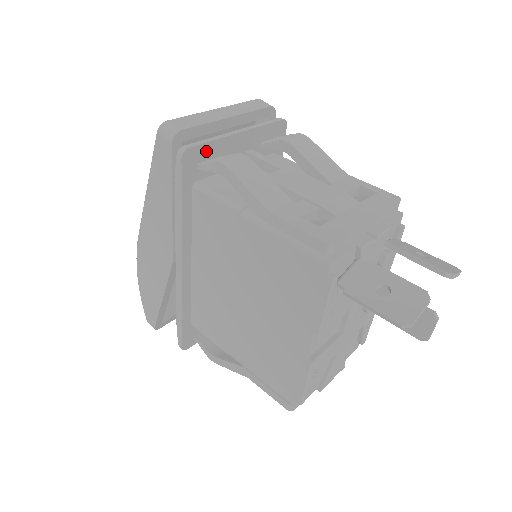
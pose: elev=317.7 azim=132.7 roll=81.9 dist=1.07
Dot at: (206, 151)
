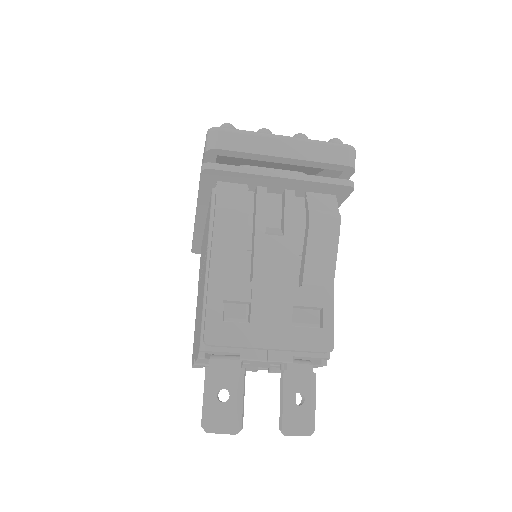
Dot at: (233, 176)
